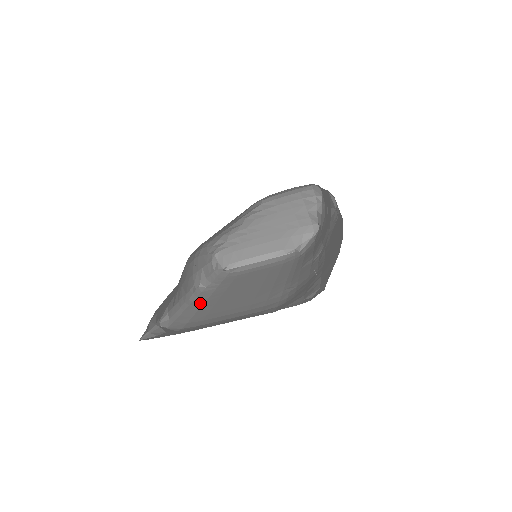
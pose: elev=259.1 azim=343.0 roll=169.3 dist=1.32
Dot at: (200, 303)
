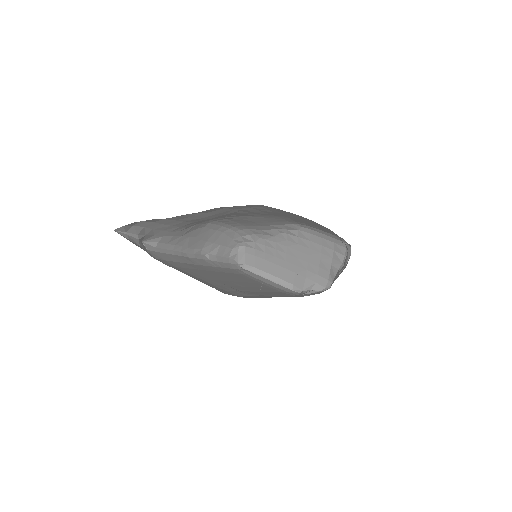
Dot at: (191, 262)
